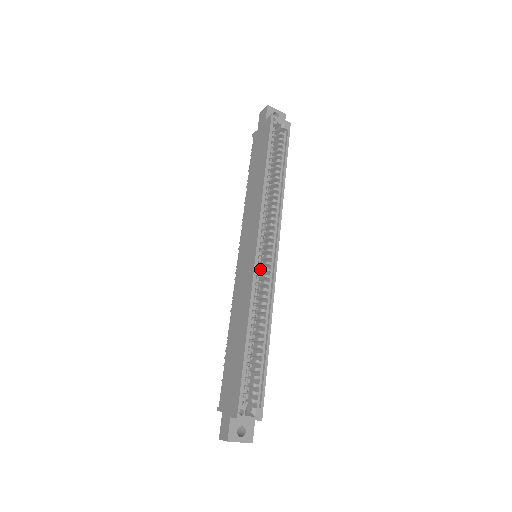
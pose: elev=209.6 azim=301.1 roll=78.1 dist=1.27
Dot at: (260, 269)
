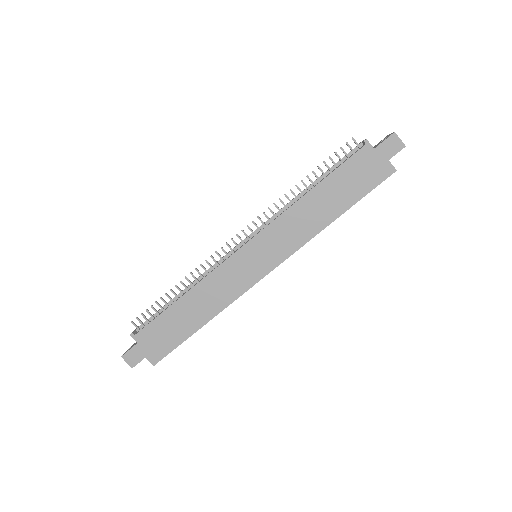
Dot at: occluded
